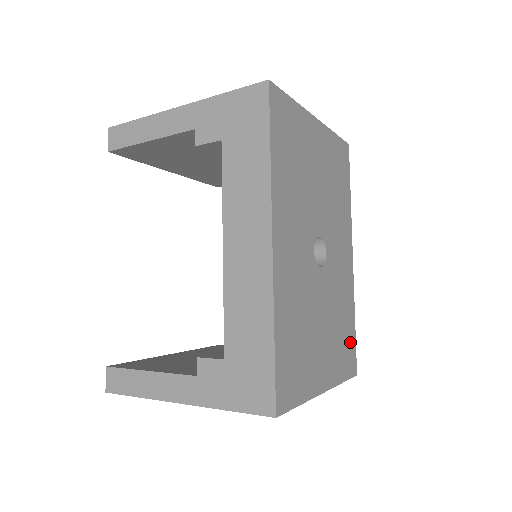
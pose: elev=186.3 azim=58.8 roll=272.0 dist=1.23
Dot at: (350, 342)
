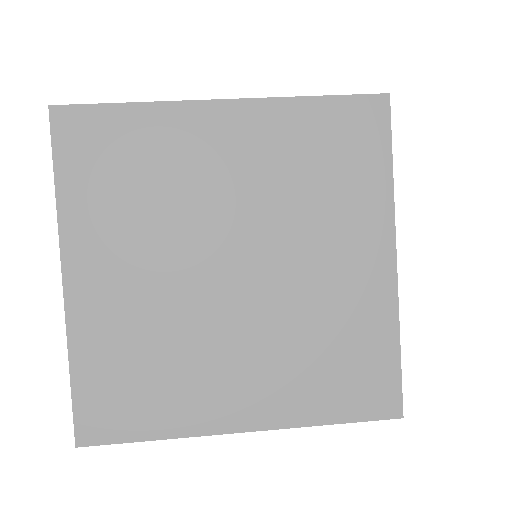
Dot at: occluded
